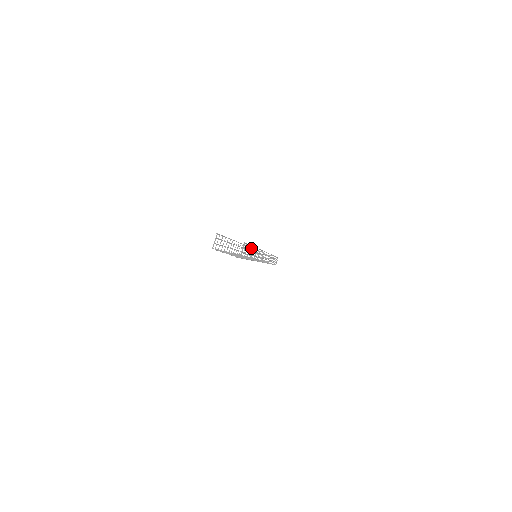
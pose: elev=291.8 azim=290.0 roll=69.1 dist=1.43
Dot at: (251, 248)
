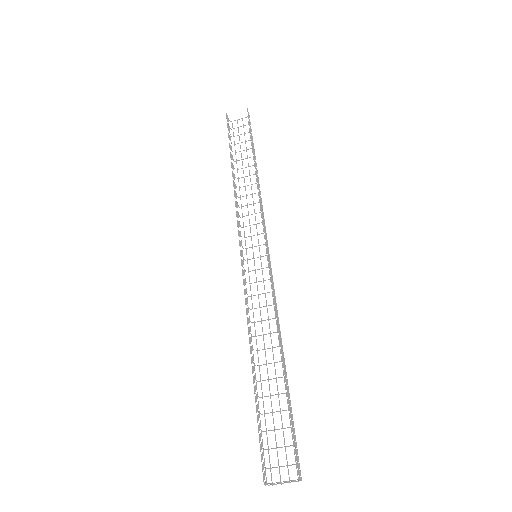
Dot at: occluded
